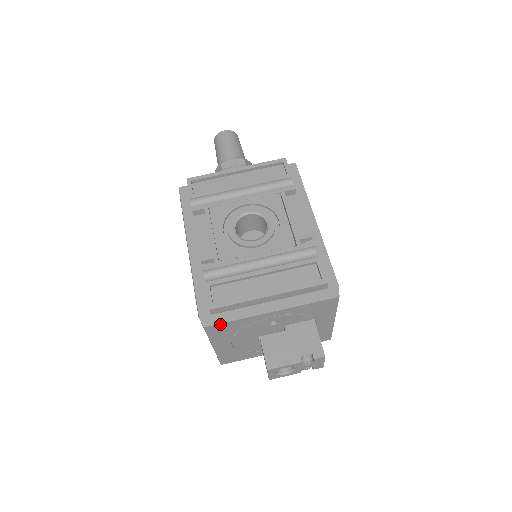
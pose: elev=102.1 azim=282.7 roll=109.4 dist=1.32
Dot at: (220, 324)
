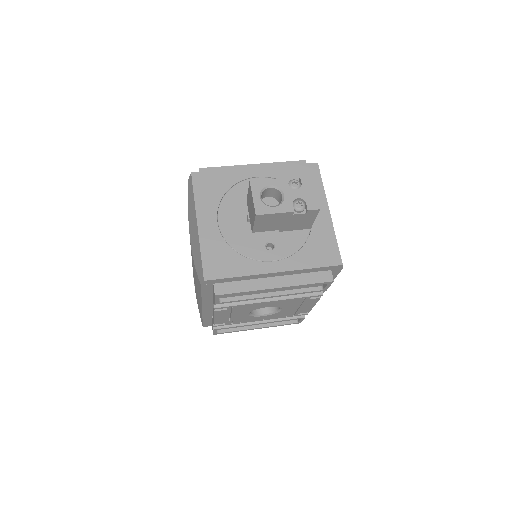
Dot at: (207, 173)
